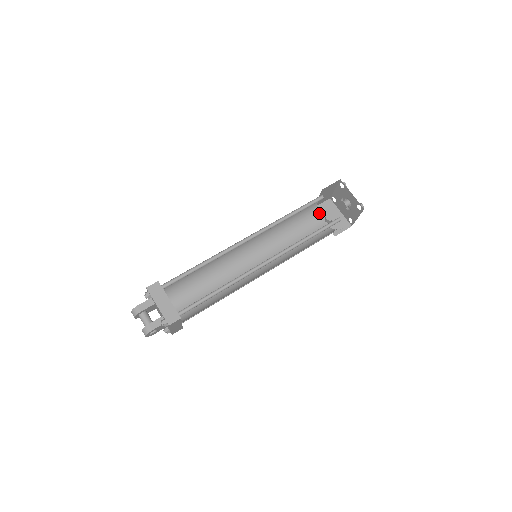
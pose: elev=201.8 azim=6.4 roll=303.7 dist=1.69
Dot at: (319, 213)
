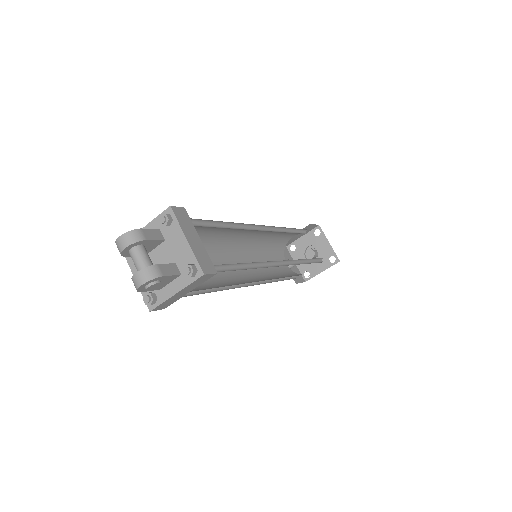
Dot at: occluded
